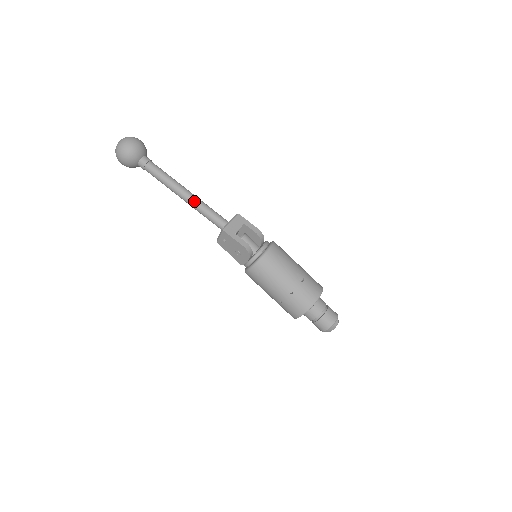
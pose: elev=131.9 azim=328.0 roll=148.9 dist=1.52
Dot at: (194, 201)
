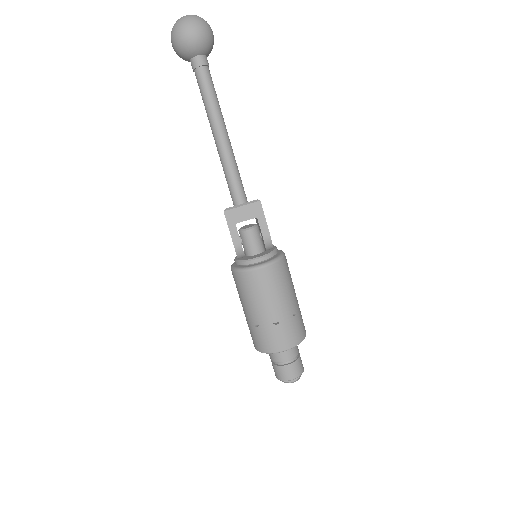
Dot at: (222, 151)
